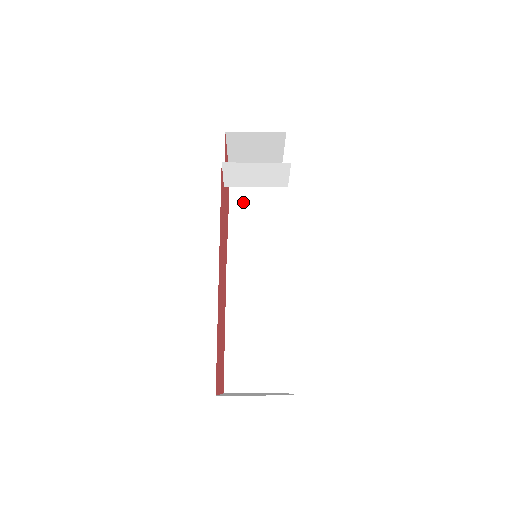
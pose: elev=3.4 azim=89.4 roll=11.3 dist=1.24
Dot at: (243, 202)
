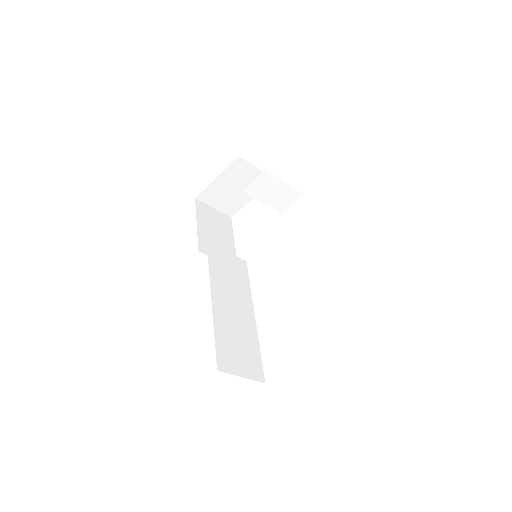
Dot at: (207, 223)
